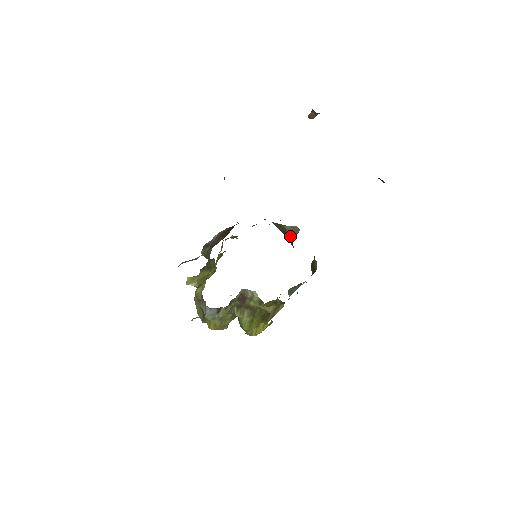
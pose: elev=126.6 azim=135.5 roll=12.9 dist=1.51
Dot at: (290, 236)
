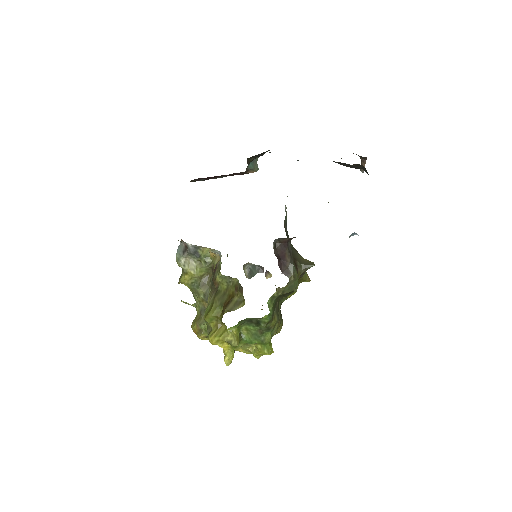
Dot at: (299, 261)
